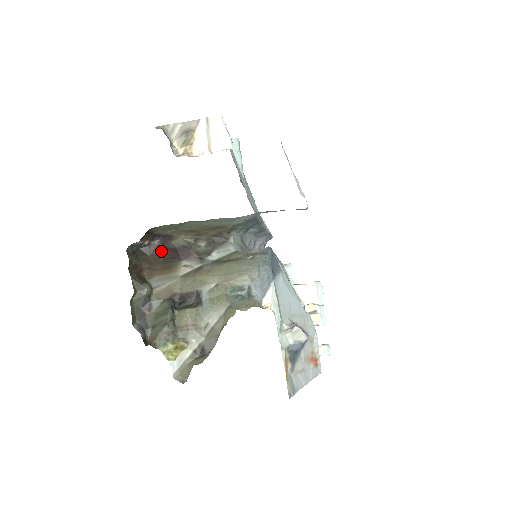
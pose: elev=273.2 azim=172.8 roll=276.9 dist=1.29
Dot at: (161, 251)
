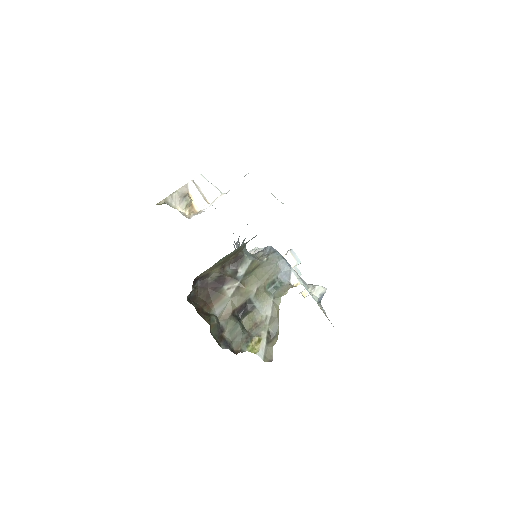
Dot at: (204, 289)
